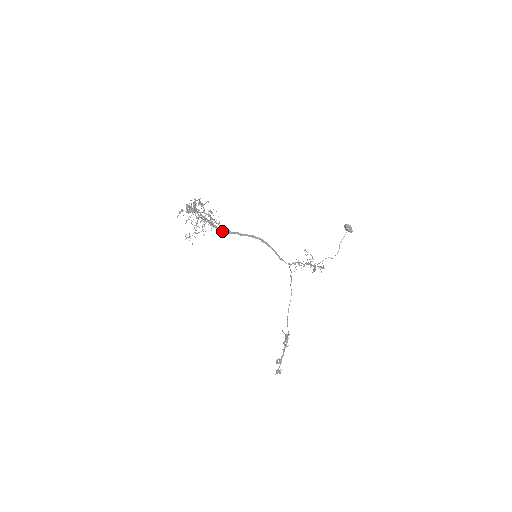
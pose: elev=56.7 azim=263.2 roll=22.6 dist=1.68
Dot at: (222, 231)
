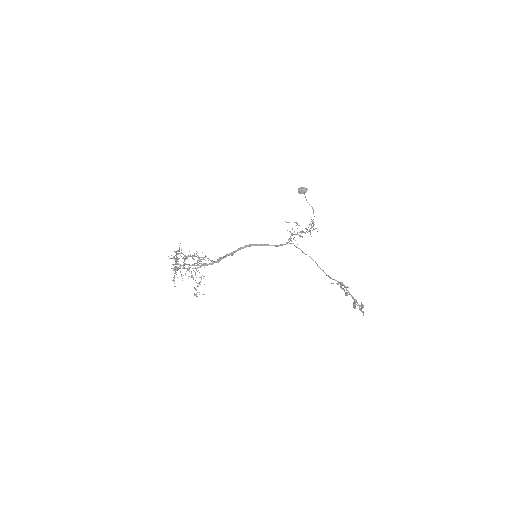
Dot at: (214, 262)
